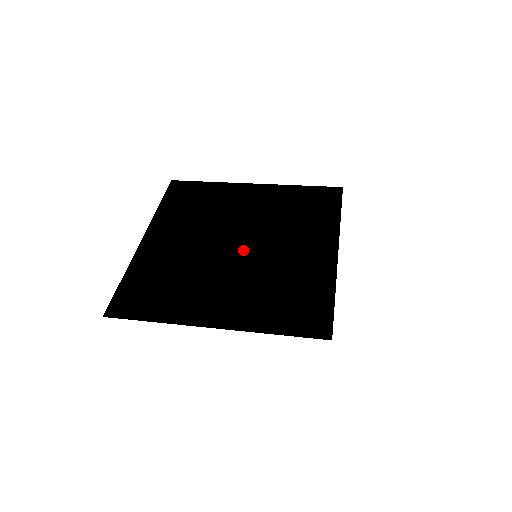
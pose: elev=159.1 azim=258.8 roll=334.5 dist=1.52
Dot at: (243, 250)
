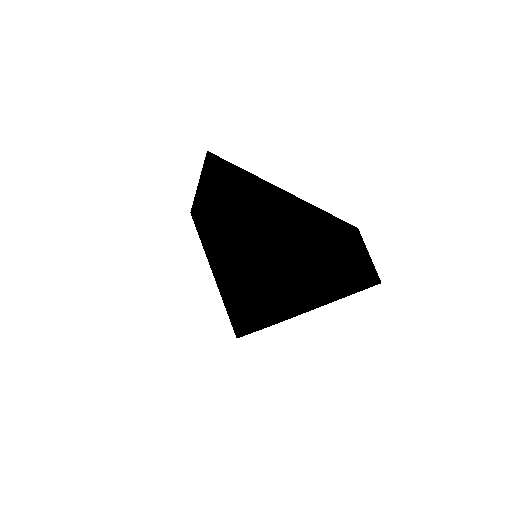
Dot at: (225, 265)
